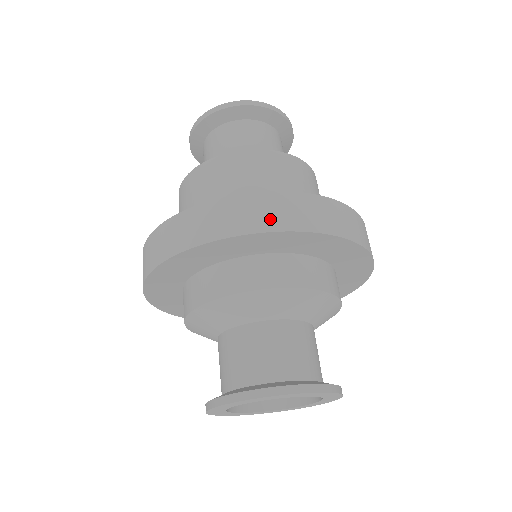
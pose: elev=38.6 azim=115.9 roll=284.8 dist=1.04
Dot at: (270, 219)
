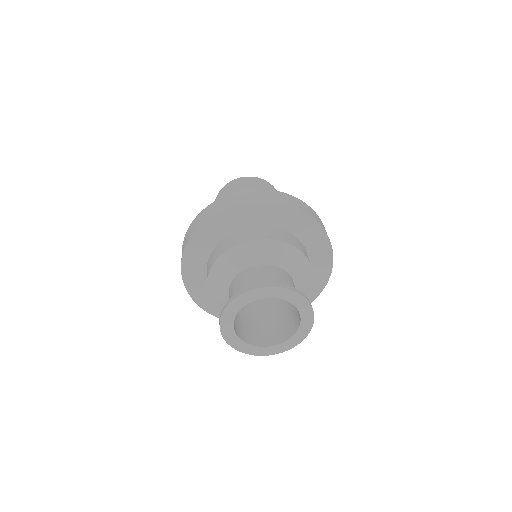
Dot at: (306, 210)
